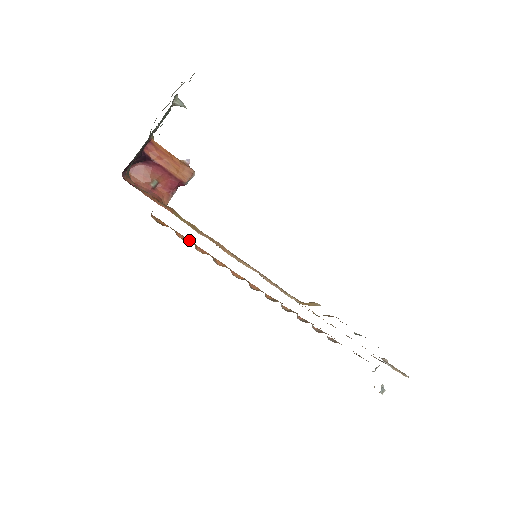
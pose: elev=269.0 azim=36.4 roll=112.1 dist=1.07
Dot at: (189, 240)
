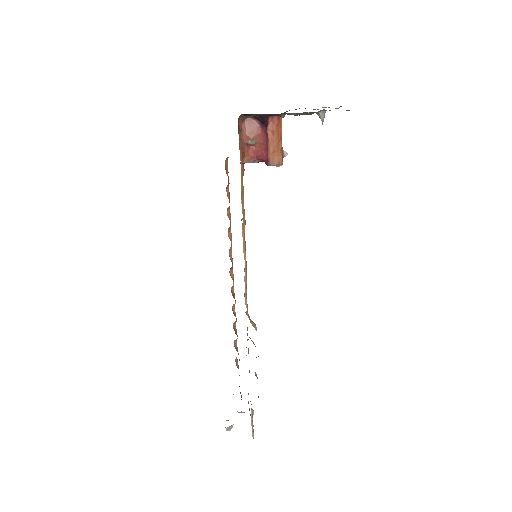
Dot at: occluded
